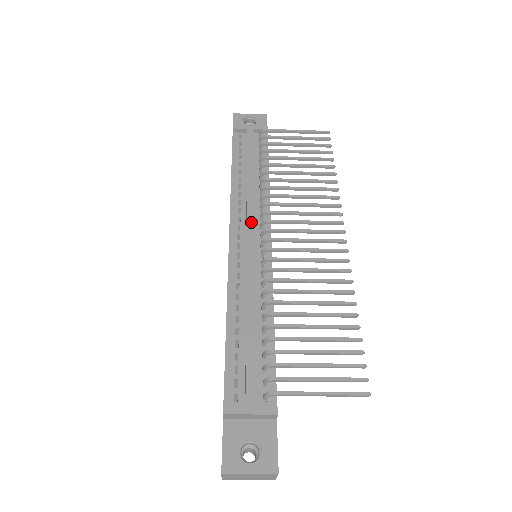
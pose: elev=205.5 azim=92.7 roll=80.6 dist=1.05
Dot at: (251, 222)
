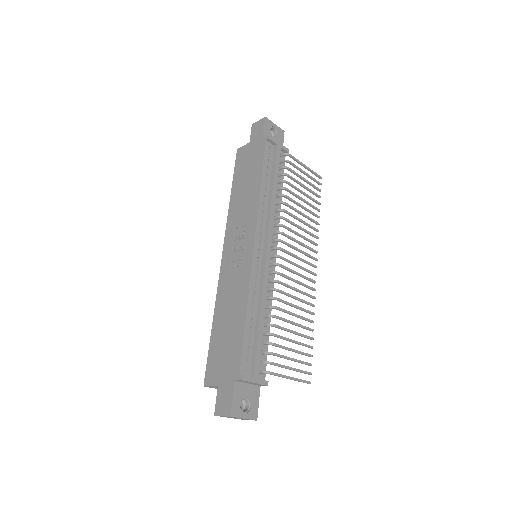
Dot at: (271, 235)
